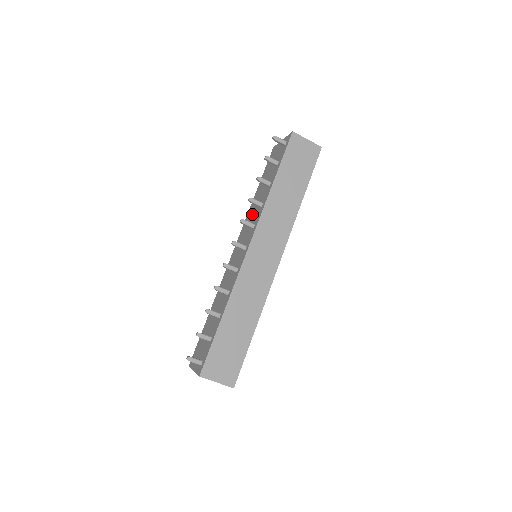
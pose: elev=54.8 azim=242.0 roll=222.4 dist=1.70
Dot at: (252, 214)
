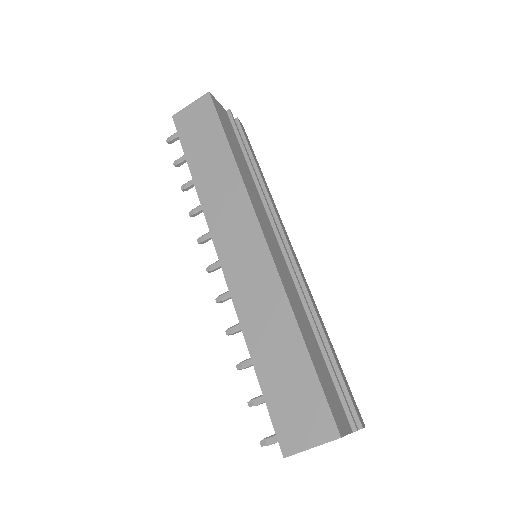
Dot at: occluded
